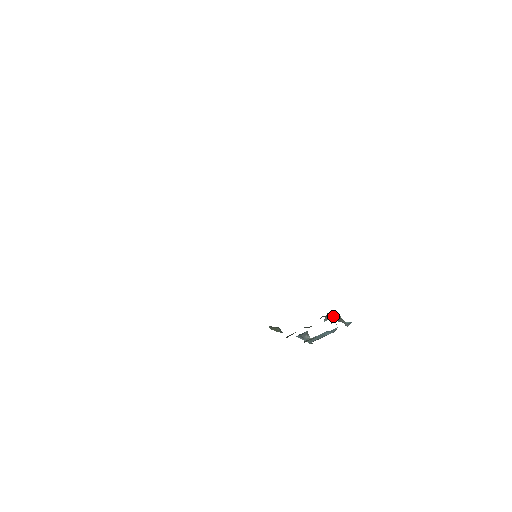
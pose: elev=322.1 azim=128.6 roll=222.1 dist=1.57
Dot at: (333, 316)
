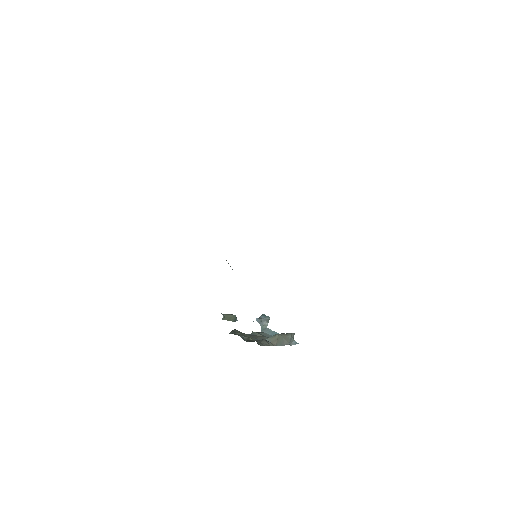
Dot at: (278, 339)
